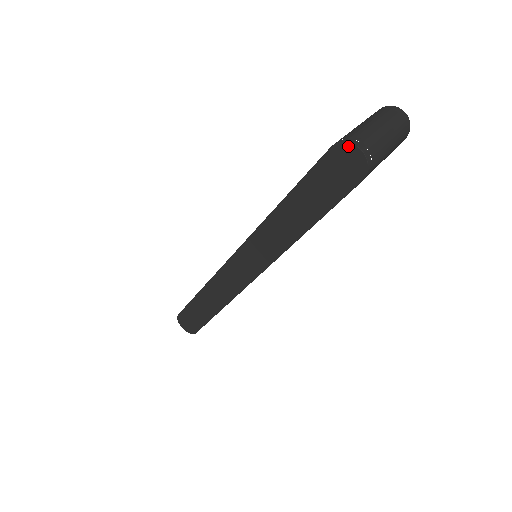
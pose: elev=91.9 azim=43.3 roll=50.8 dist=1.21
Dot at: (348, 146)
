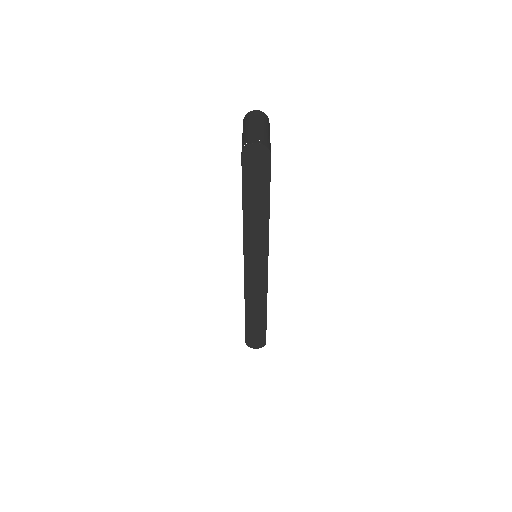
Dot at: (249, 147)
